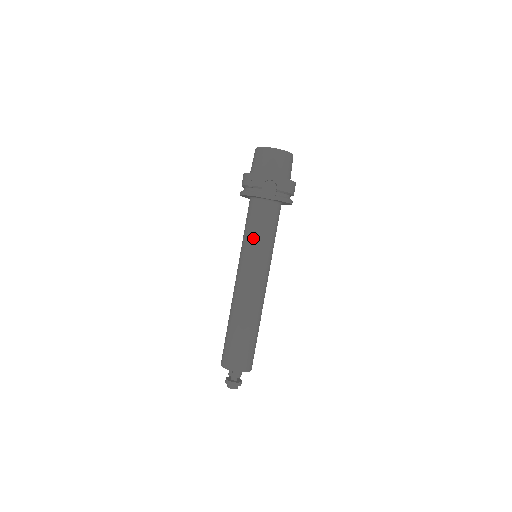
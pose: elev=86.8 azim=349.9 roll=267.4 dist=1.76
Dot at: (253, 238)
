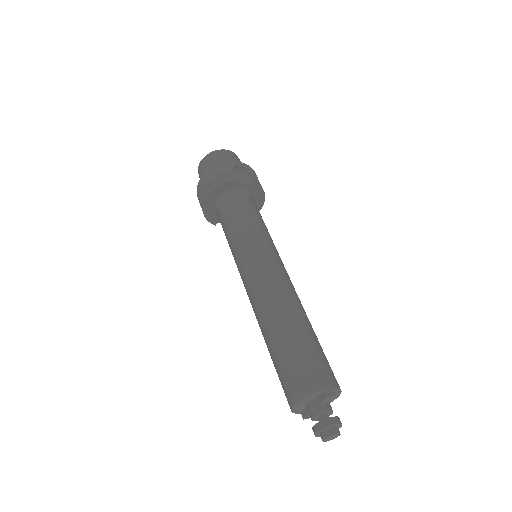
Dot at: (248, 225)
